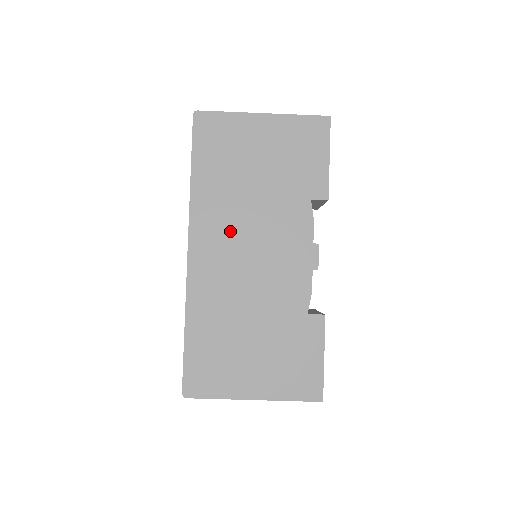
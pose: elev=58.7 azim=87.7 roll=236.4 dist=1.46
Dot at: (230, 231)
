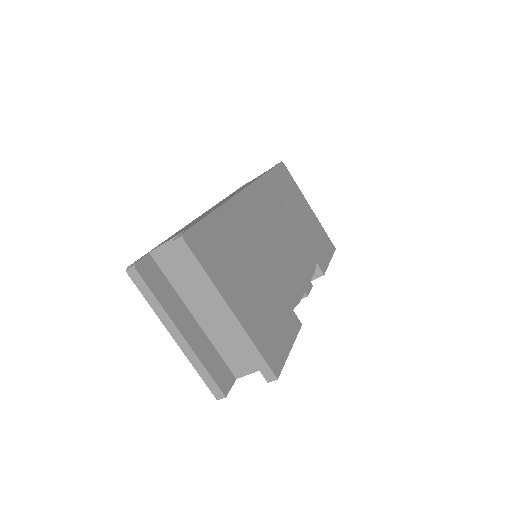
Dot at: (273, 215)
